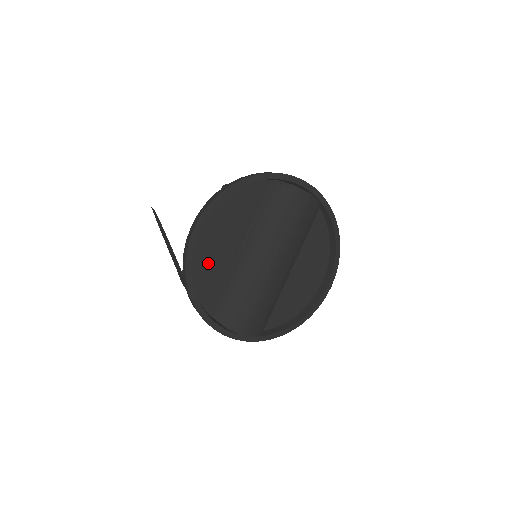
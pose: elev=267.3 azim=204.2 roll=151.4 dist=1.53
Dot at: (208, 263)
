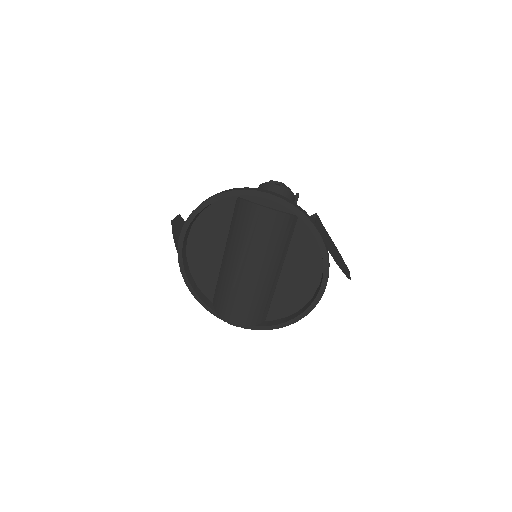
Dot at: (202, 265)
